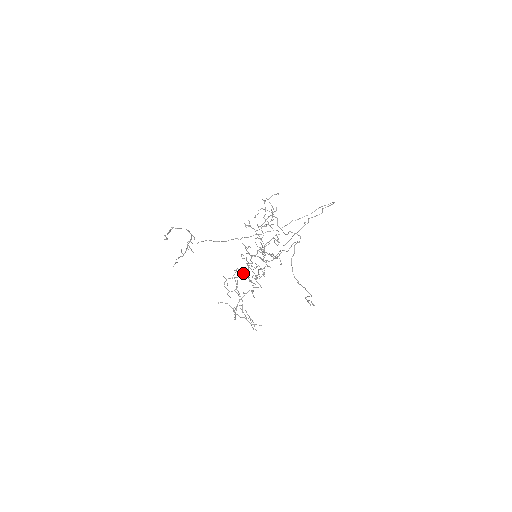
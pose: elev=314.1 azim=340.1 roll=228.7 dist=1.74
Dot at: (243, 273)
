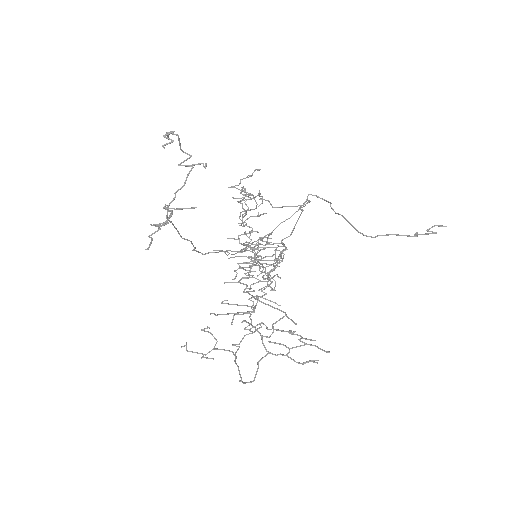
Dot at: (273, 254)
